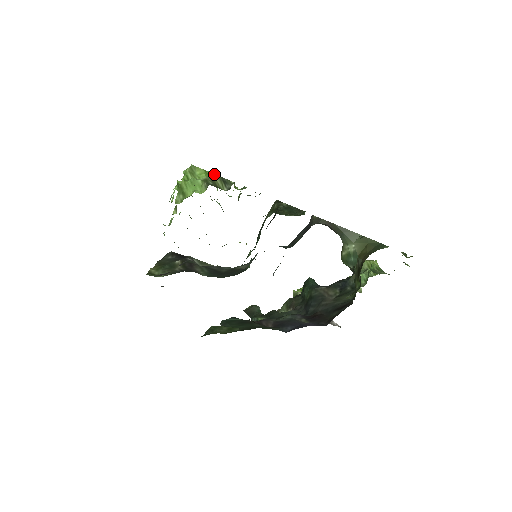
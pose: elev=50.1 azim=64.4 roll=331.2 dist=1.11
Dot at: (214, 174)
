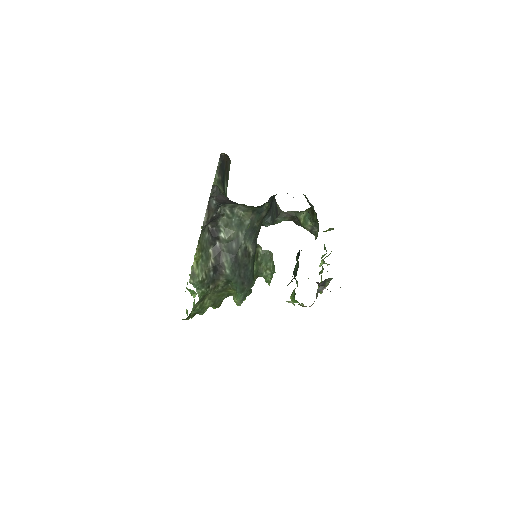
Dot at: occluded
